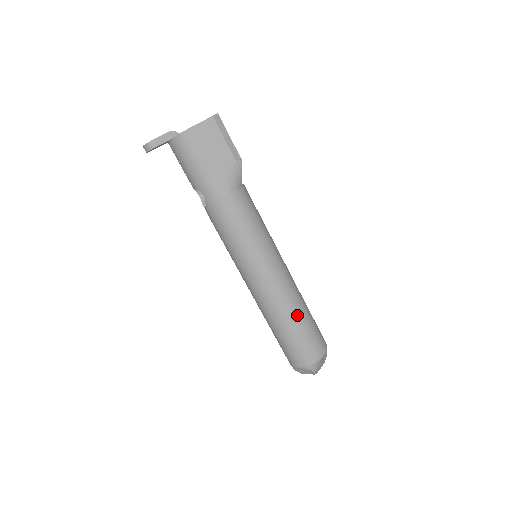
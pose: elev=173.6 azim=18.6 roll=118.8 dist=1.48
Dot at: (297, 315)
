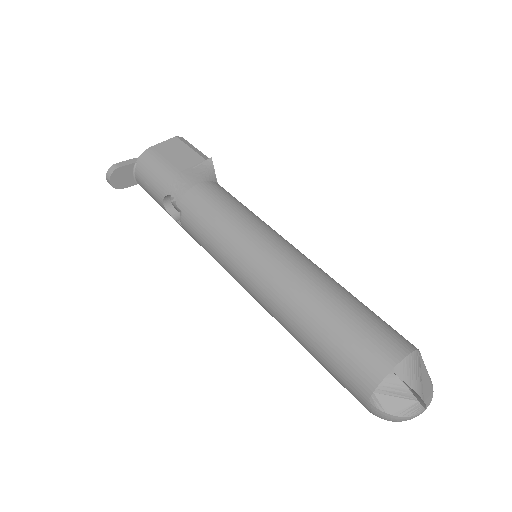
Dot at: (335, 292)
